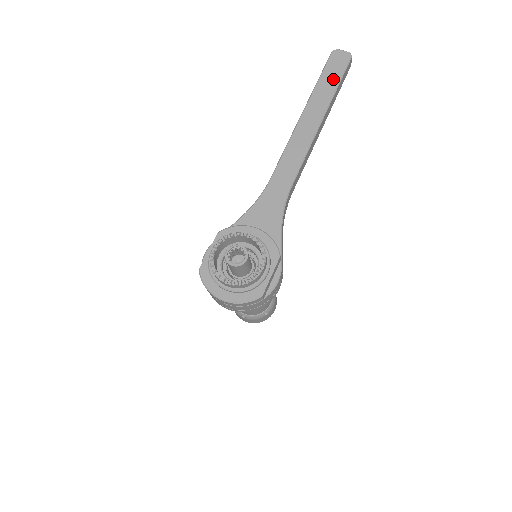
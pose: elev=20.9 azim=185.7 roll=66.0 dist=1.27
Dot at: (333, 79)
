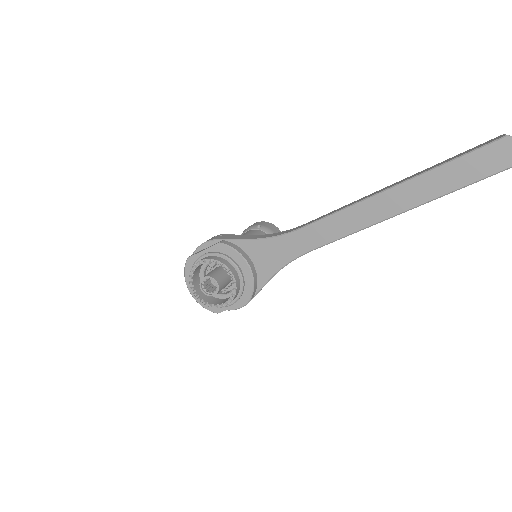
Dot at: (462, 177)
